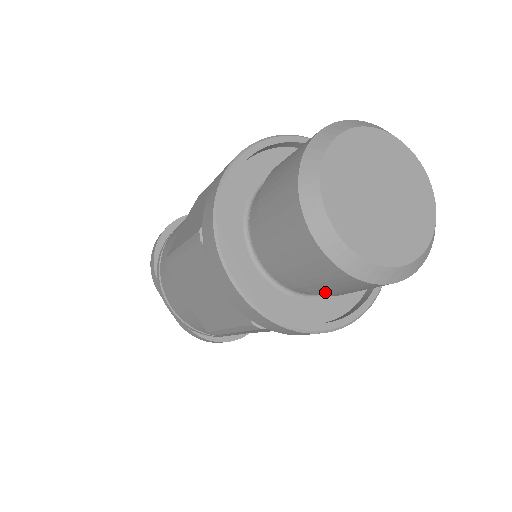
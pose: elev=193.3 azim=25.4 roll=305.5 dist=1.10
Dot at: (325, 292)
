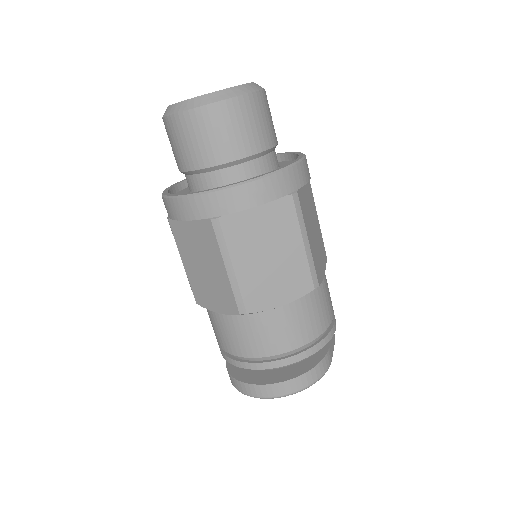
Dot at: (179, 161)
